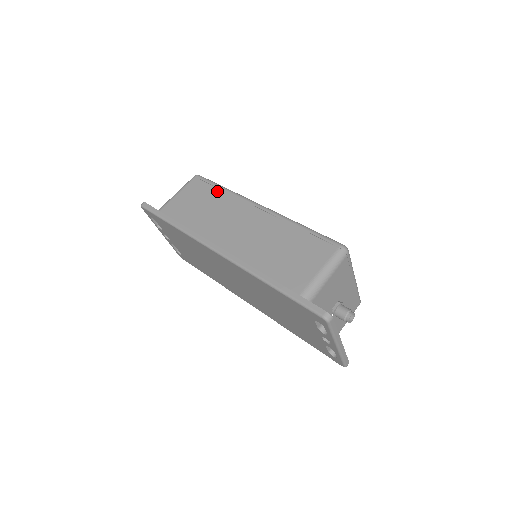
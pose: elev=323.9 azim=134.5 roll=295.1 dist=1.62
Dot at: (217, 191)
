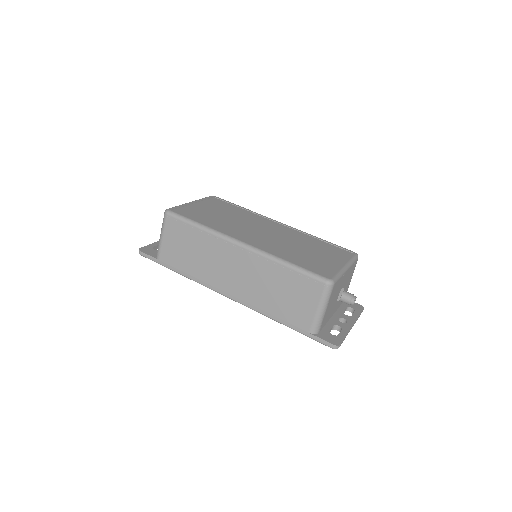
Dot at: (195, 232)
